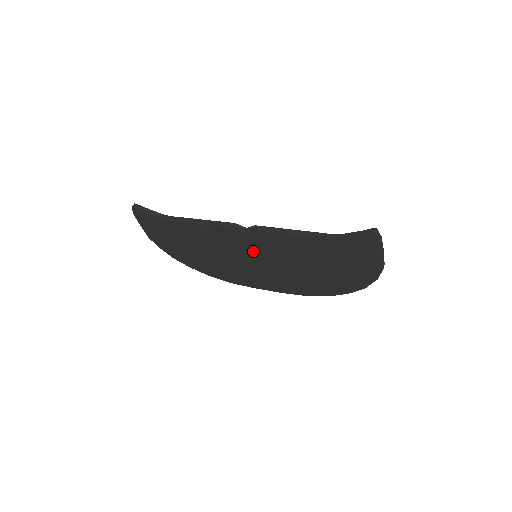
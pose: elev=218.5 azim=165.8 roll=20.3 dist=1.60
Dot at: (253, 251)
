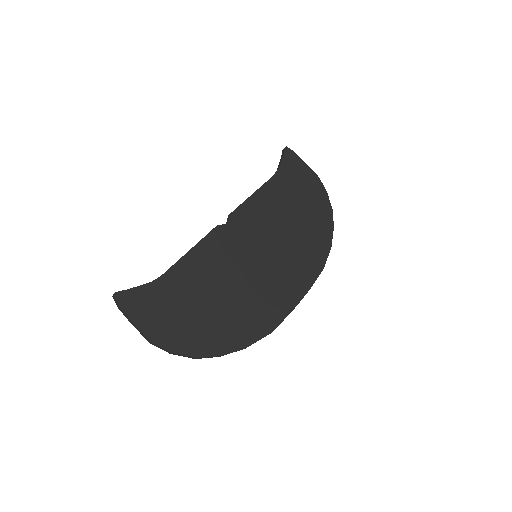
Dot at: (249, 245)
